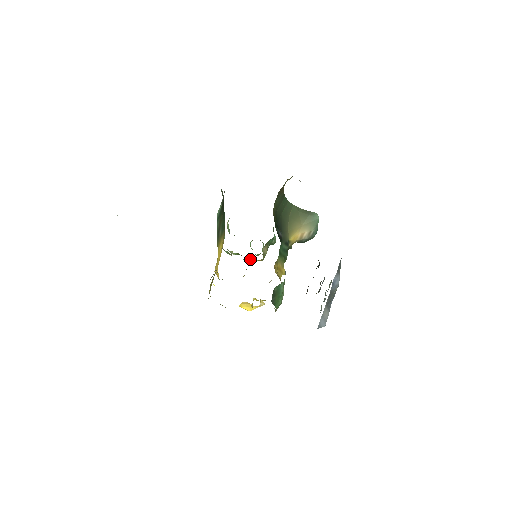
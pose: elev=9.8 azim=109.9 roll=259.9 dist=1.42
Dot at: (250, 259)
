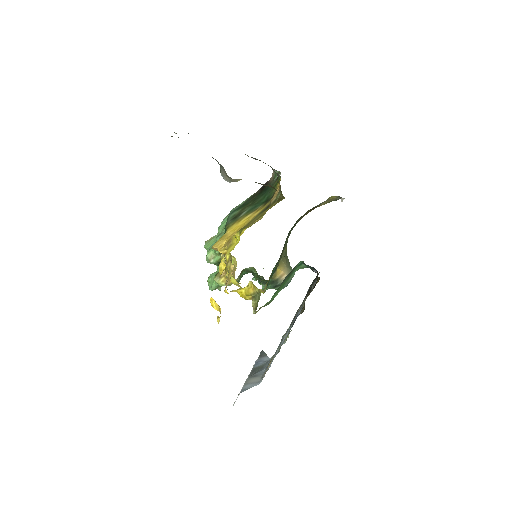
Dot at: (216, 279)
